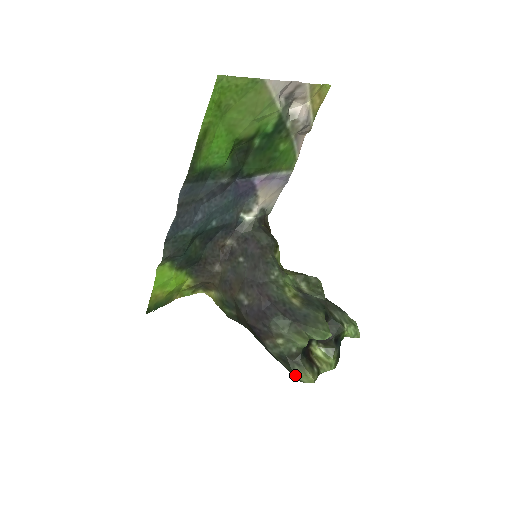
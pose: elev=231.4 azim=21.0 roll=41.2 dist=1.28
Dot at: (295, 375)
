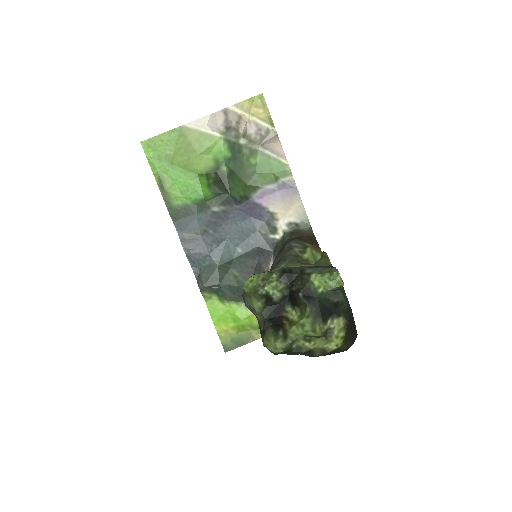
Dot at: (265, 346)
